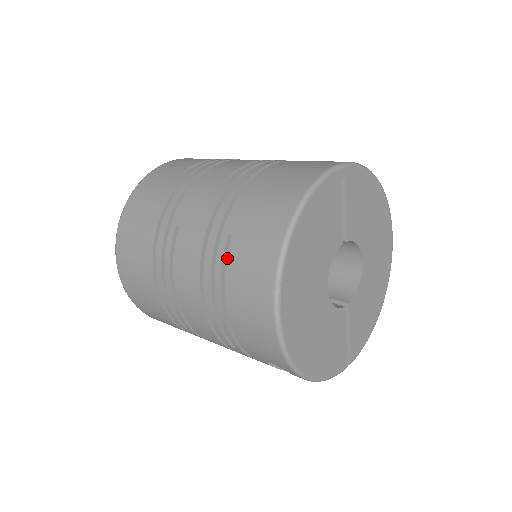
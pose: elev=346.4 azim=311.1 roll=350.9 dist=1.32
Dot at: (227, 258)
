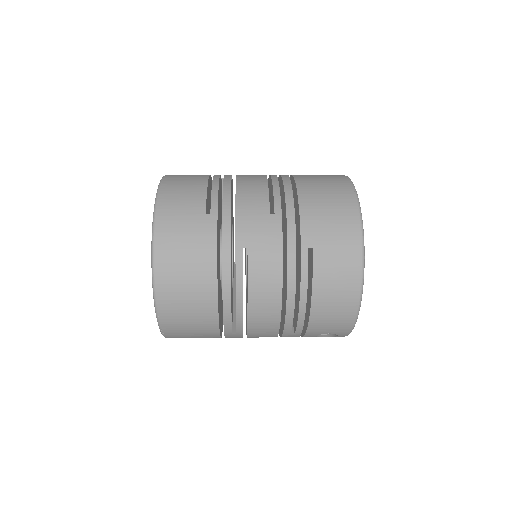
Dot at: (313, 266)
